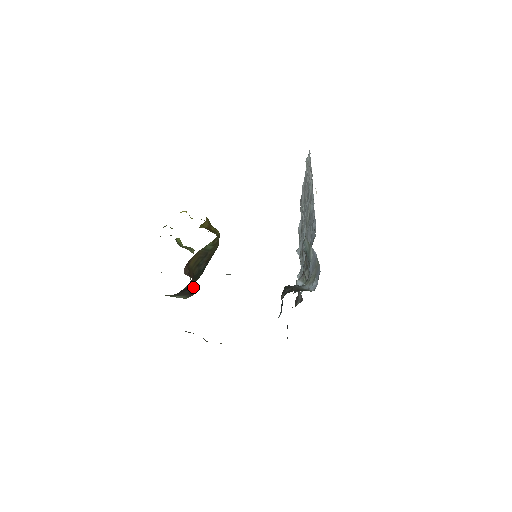
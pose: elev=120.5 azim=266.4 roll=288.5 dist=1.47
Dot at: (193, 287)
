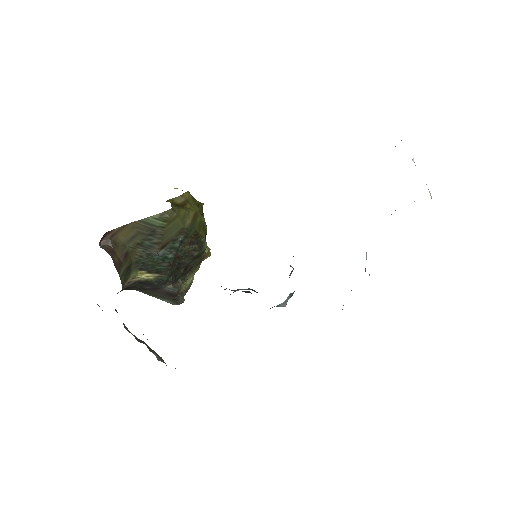
Dot at: (170, 287)
